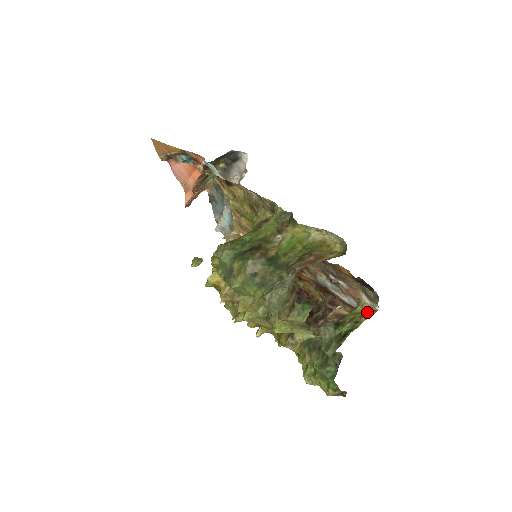
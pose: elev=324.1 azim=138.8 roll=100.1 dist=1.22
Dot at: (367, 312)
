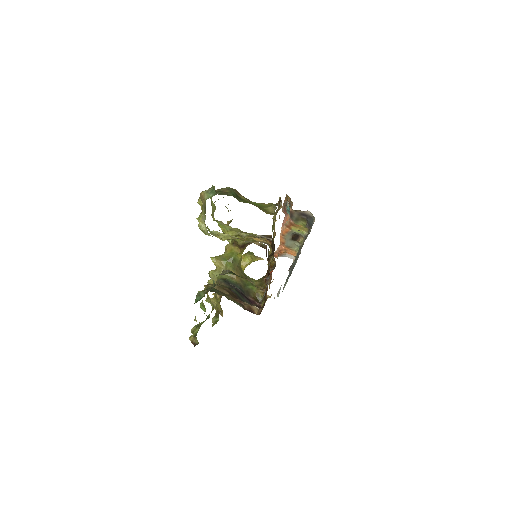
Dot at: occluded
